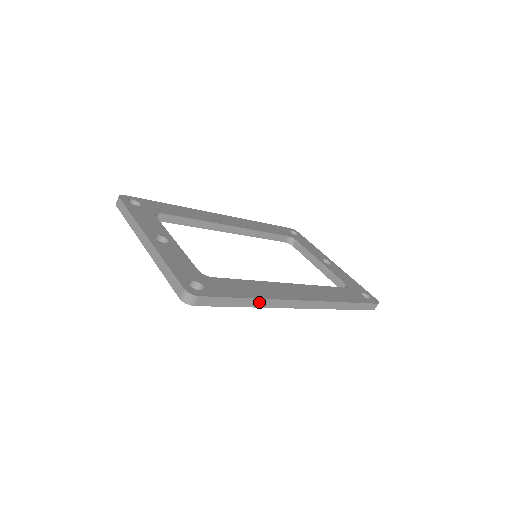
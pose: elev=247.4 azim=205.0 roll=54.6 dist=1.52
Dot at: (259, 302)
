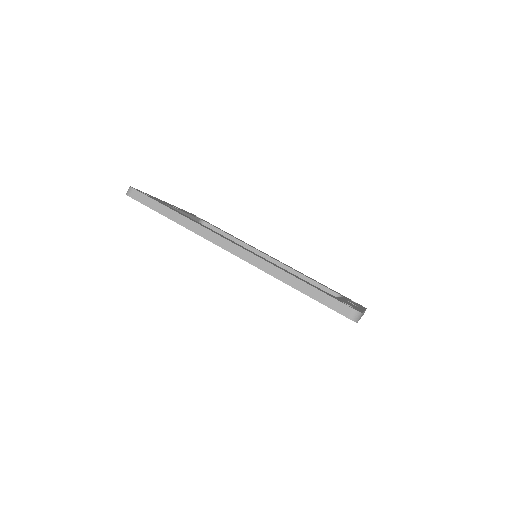
Dot at: (183, 220)
